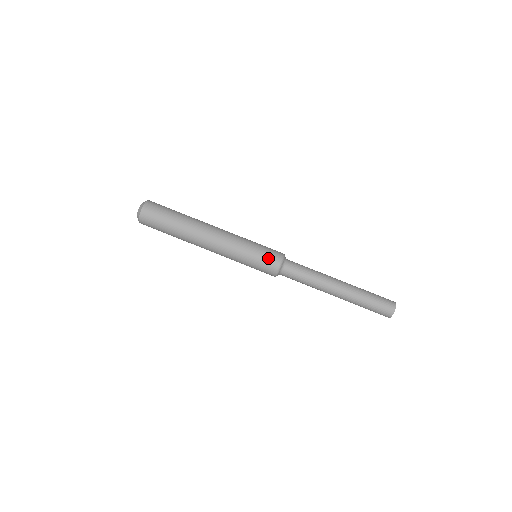
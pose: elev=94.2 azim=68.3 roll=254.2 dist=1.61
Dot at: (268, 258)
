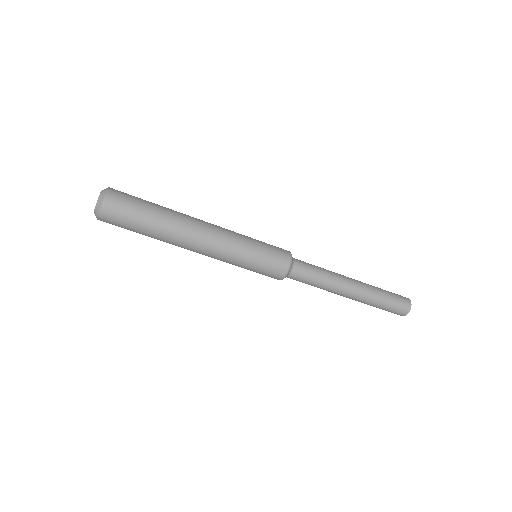
Dot at: (268, 274)
